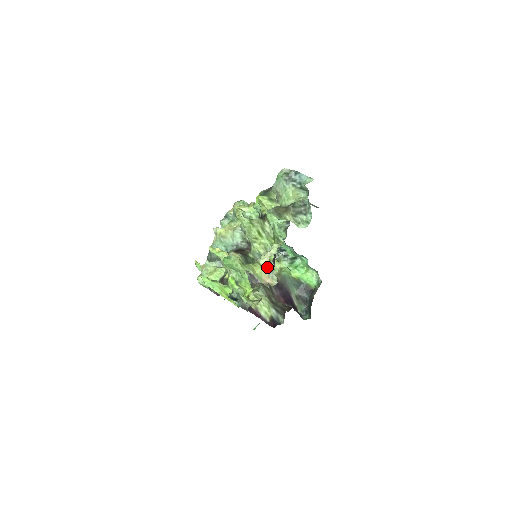
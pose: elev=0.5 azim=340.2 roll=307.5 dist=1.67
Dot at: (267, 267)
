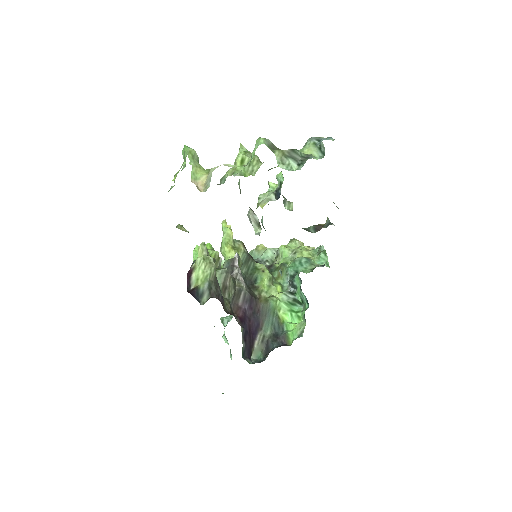
Dot at: (211, 173)
